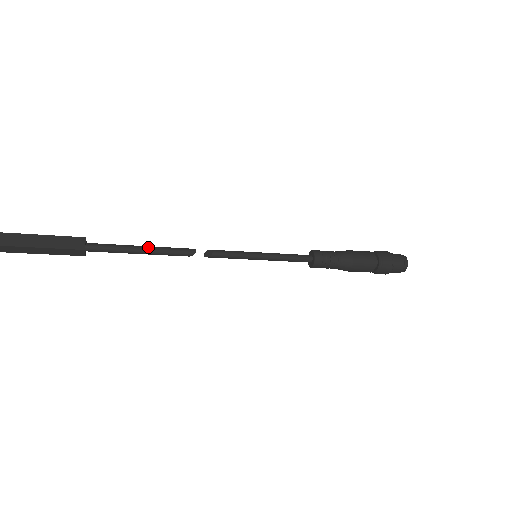
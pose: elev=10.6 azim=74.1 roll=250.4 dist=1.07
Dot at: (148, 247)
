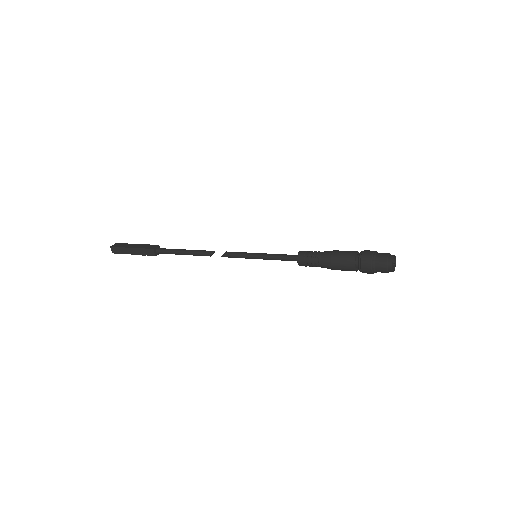
Dot at: occluded
